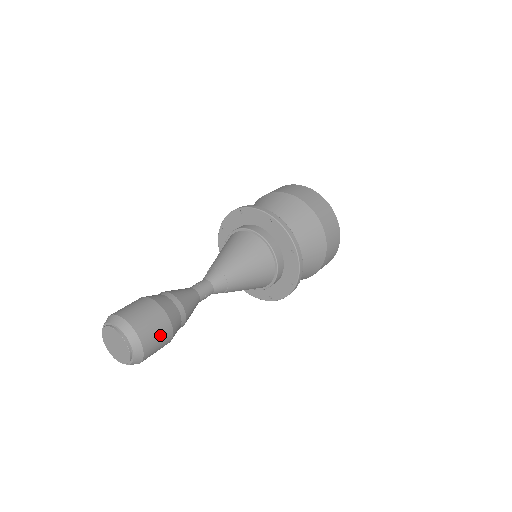
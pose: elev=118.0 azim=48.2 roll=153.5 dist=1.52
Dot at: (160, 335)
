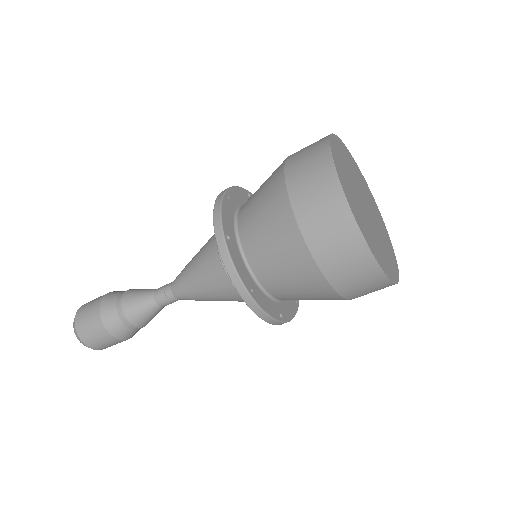
Dot at: occluded
